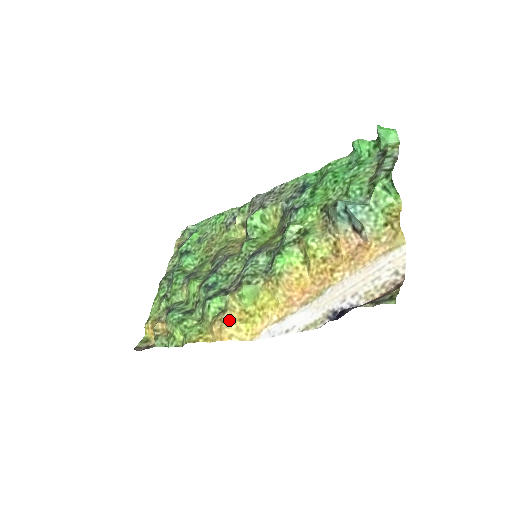
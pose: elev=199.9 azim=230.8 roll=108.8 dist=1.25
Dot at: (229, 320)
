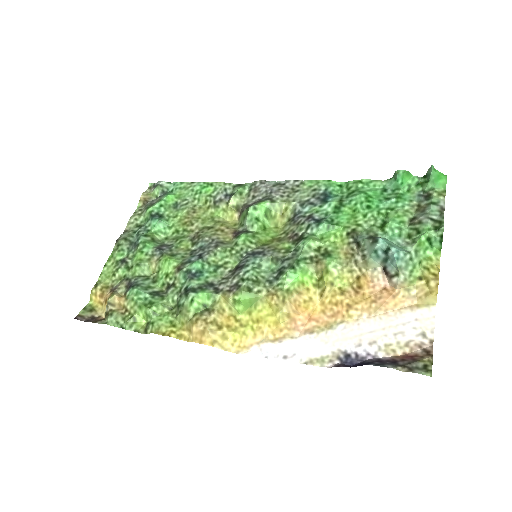
Dot at: (215, 324)
